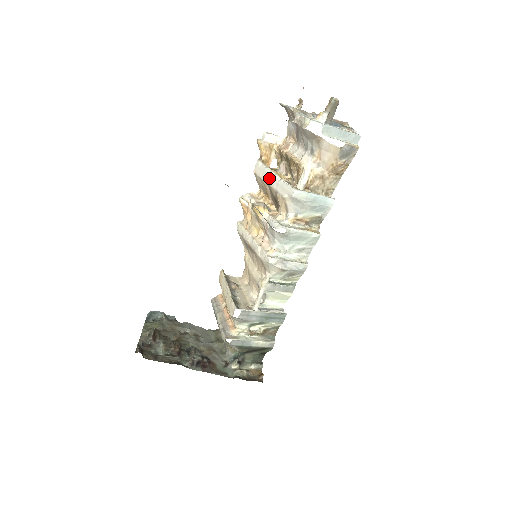
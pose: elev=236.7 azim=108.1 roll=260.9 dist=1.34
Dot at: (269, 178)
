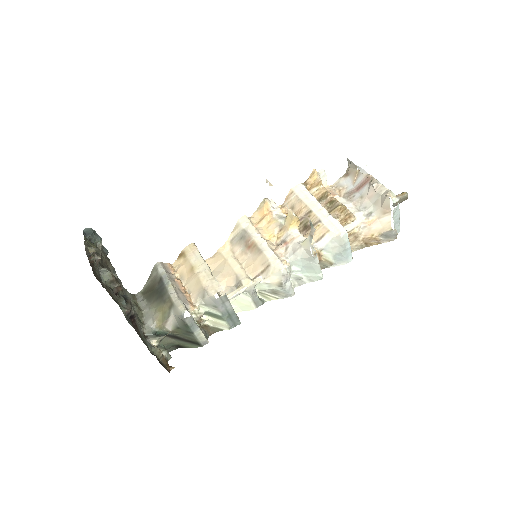
Dot at: (314, 205)
